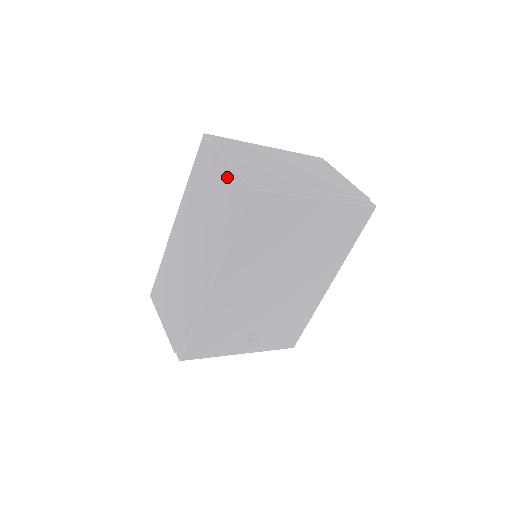
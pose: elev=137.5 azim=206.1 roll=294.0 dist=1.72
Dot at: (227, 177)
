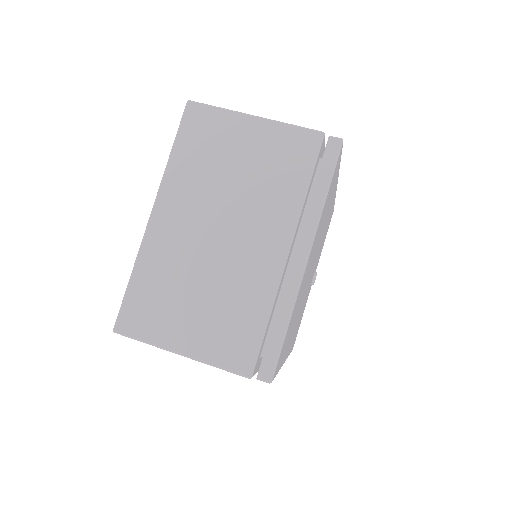
Dot at: occluded
